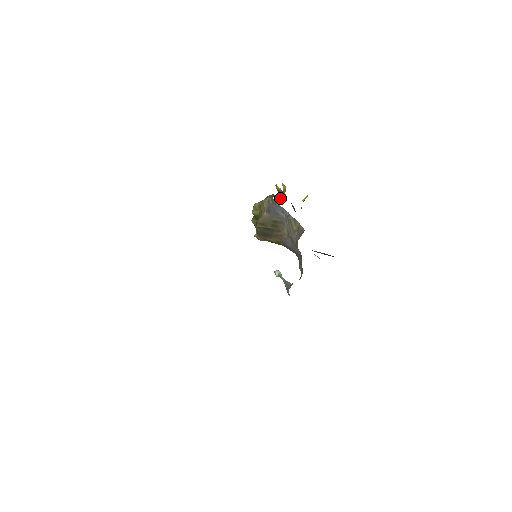
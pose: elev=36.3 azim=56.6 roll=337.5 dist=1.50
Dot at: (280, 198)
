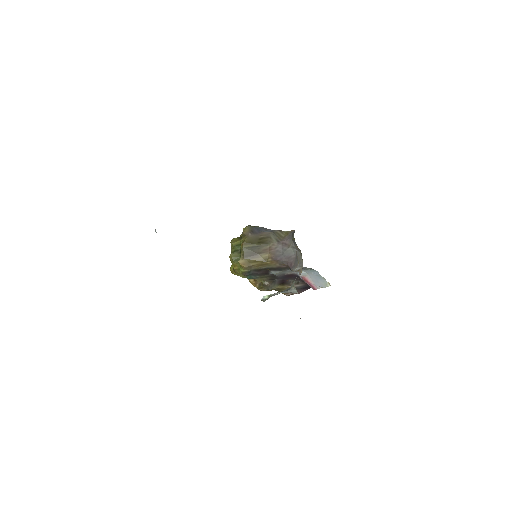
Dot at: occluded
